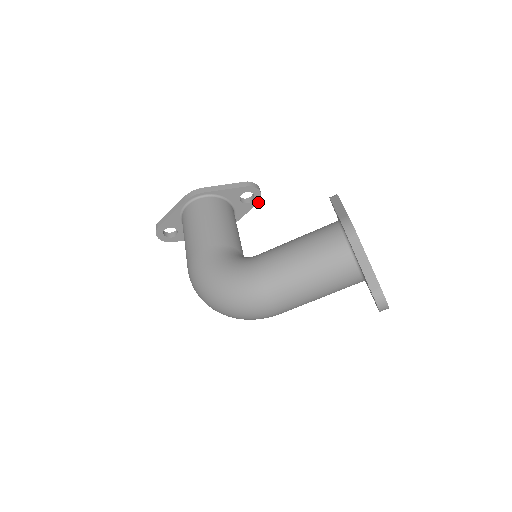
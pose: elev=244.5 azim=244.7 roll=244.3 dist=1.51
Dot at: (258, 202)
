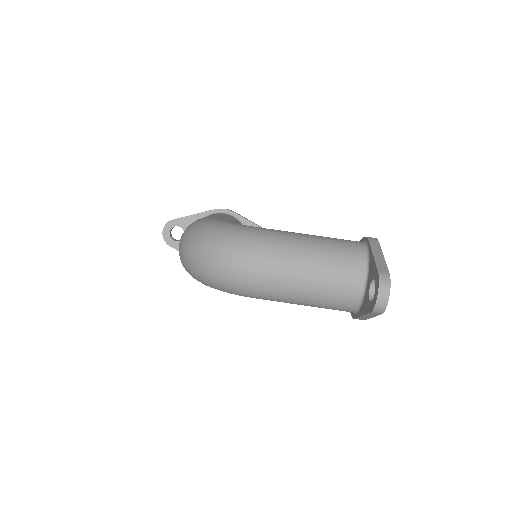
Dot at: occluded
